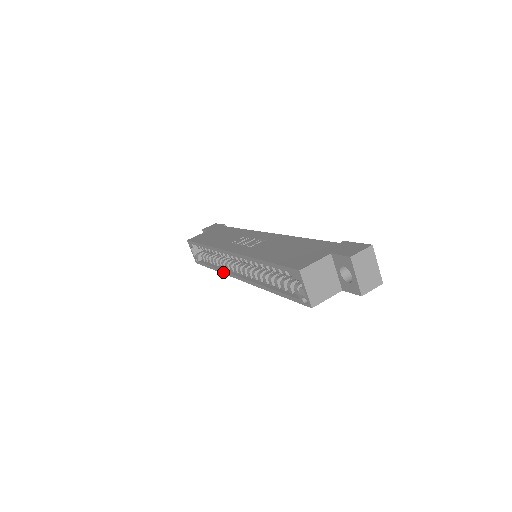
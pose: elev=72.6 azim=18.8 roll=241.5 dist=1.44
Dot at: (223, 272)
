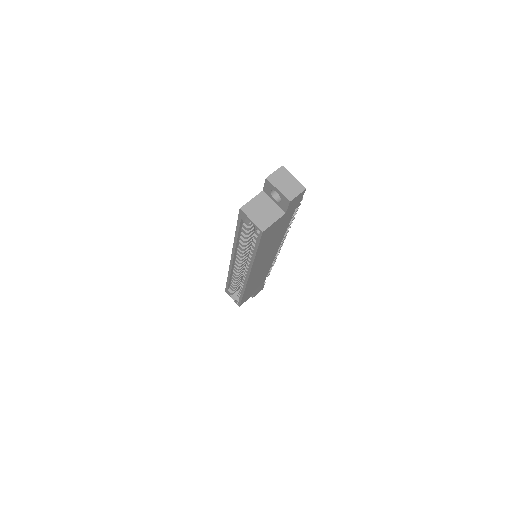
Dot at: (244, 287)
